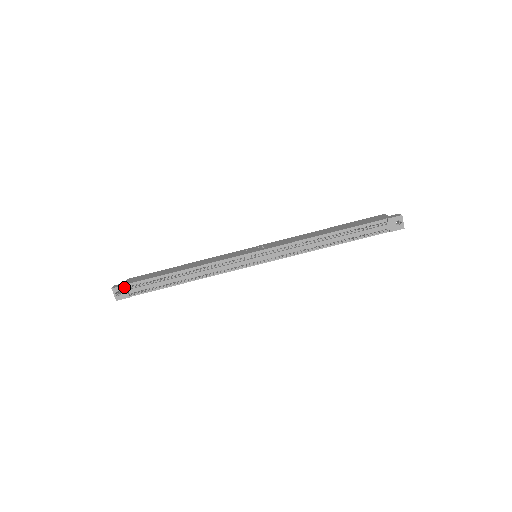
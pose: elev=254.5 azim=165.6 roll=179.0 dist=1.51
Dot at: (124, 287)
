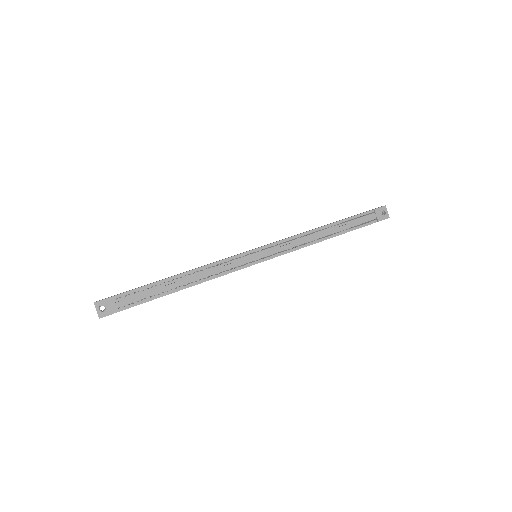
Dot at: (110, 299)
